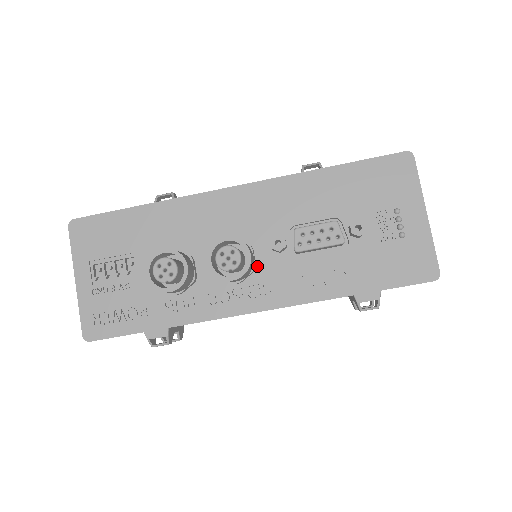
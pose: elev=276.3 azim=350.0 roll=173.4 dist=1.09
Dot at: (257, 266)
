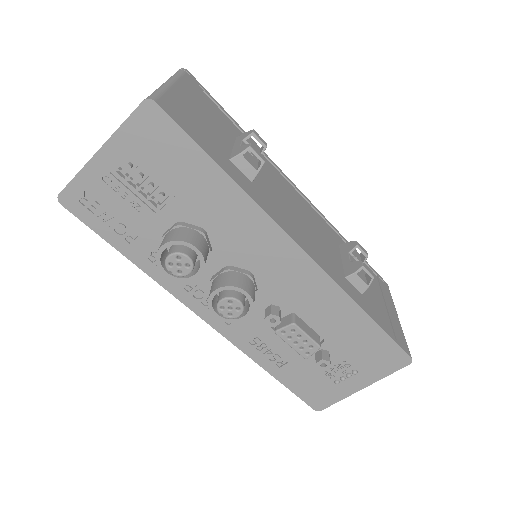
Dot at: occluded
